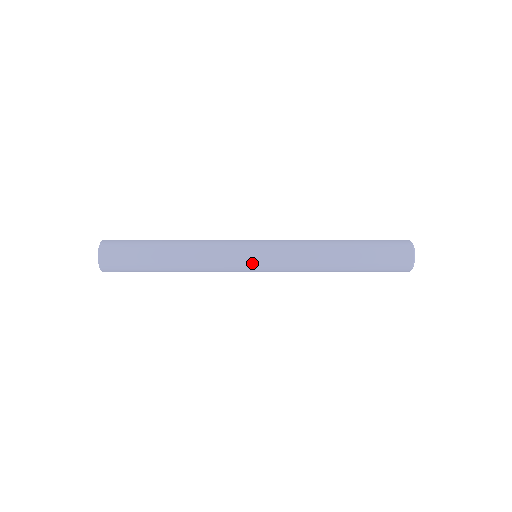
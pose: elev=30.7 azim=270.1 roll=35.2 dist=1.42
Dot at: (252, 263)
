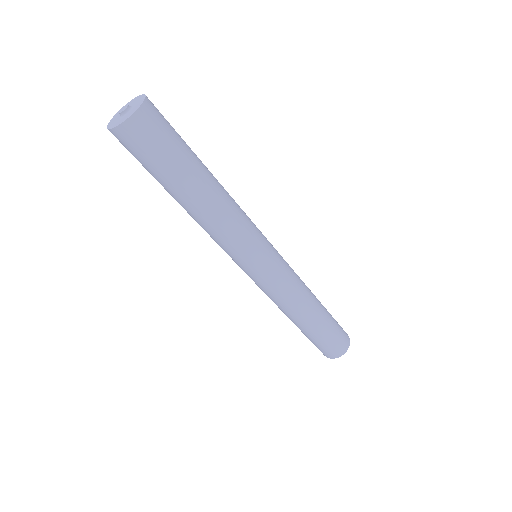
Dot at: (246, 269)
